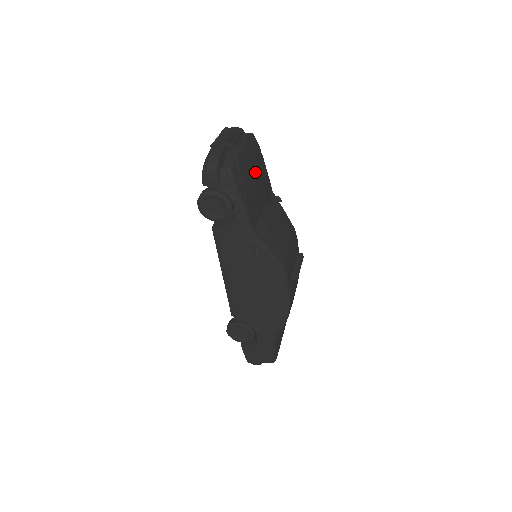
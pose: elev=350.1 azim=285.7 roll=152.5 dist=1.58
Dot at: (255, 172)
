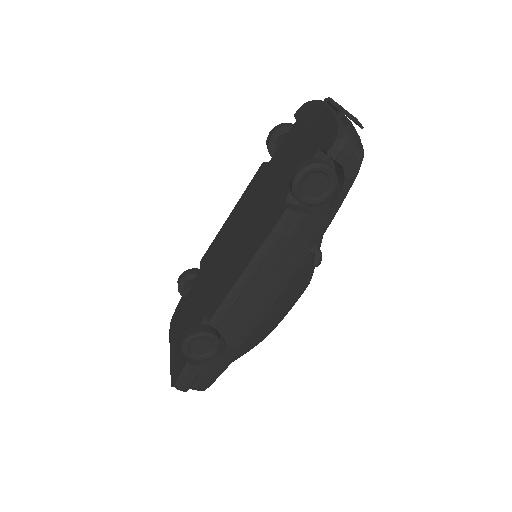
Dot at: occluded
